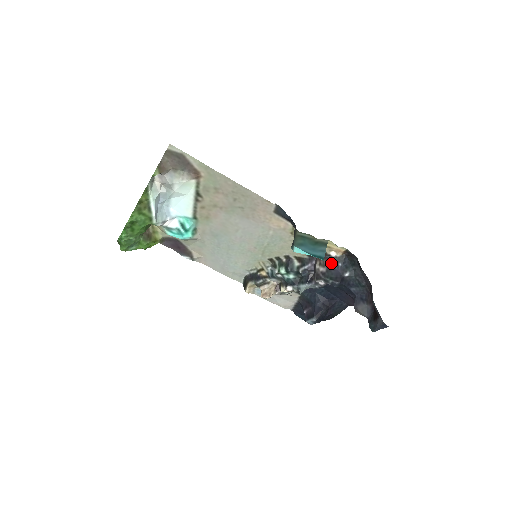
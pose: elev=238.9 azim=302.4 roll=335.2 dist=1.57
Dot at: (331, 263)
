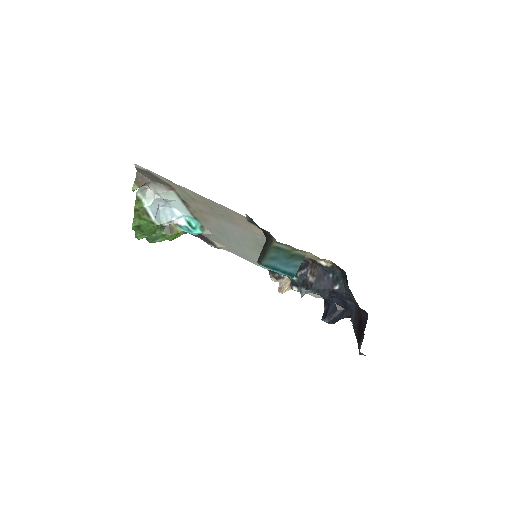
Dot at: (322, 273)
